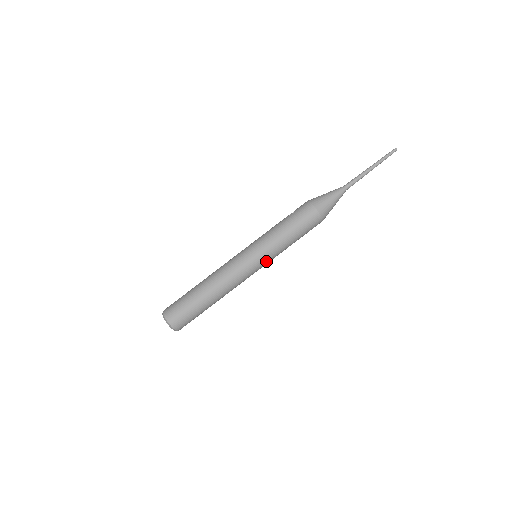
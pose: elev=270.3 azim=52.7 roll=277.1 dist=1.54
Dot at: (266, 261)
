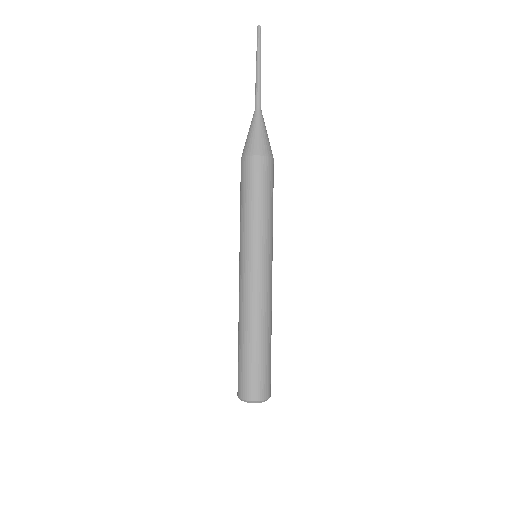
Dot at: (259, 249)
